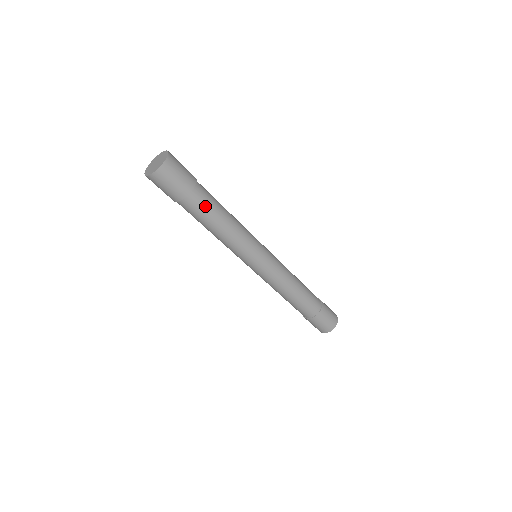
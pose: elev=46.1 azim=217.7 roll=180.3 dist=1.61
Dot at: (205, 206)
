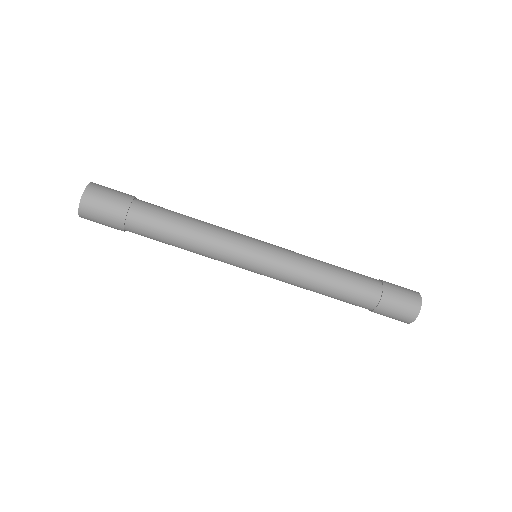
Dot at: (157, 211)
